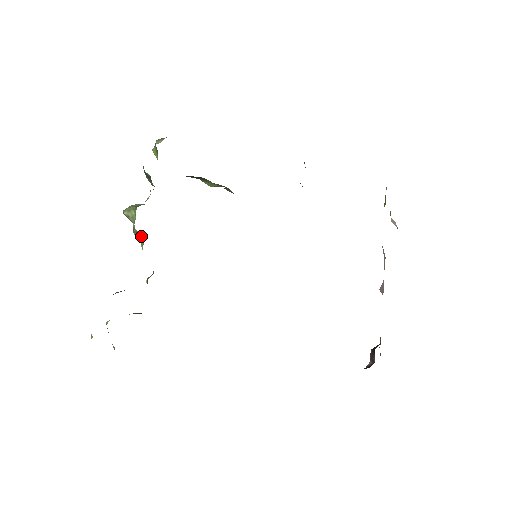
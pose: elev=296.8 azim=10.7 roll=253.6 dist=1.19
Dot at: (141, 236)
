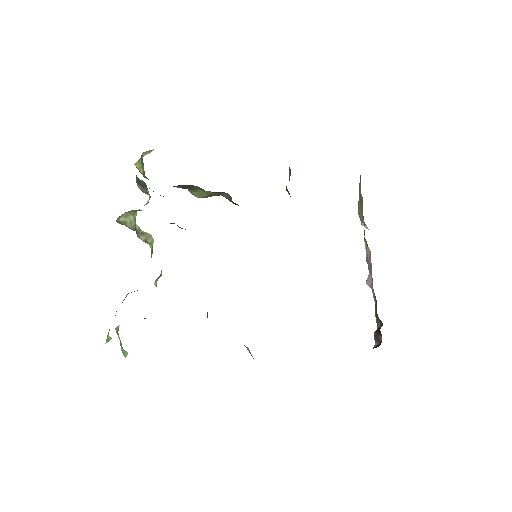
Dot at: (149, 236)
